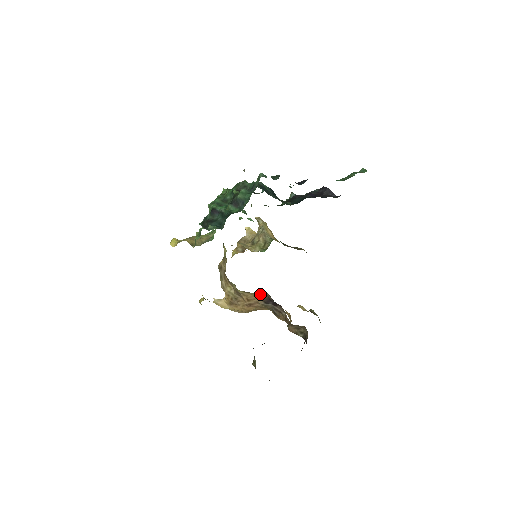
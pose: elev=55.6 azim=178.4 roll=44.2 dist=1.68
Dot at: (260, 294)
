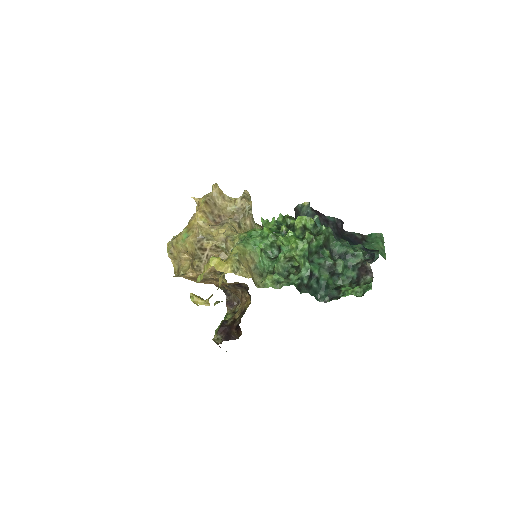
Dot at: occluded
